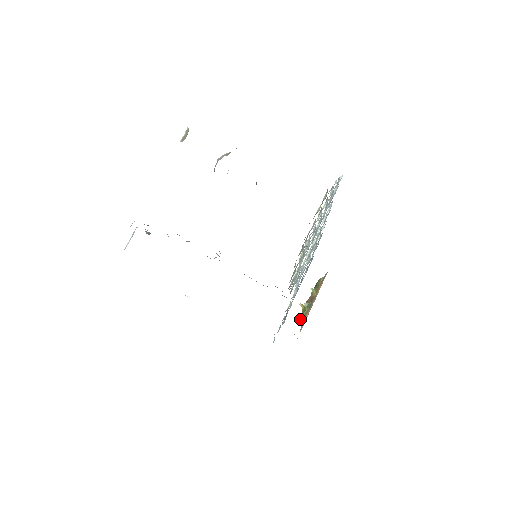
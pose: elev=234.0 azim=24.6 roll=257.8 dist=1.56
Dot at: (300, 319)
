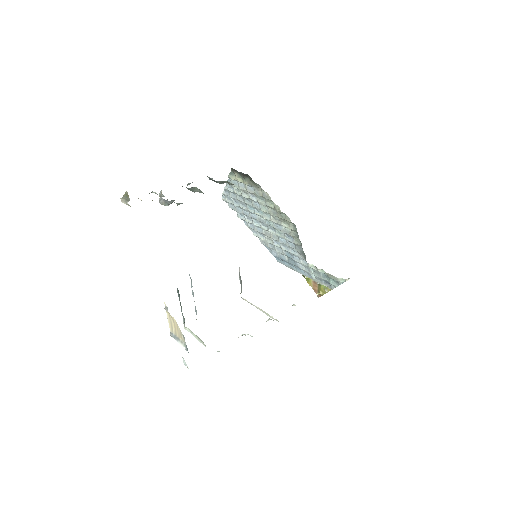
Dot at: occluded
